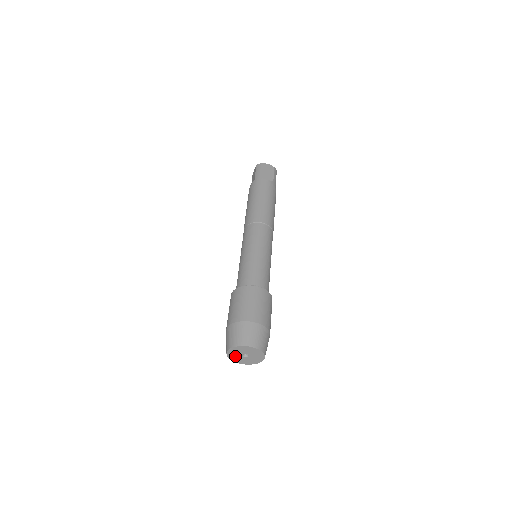
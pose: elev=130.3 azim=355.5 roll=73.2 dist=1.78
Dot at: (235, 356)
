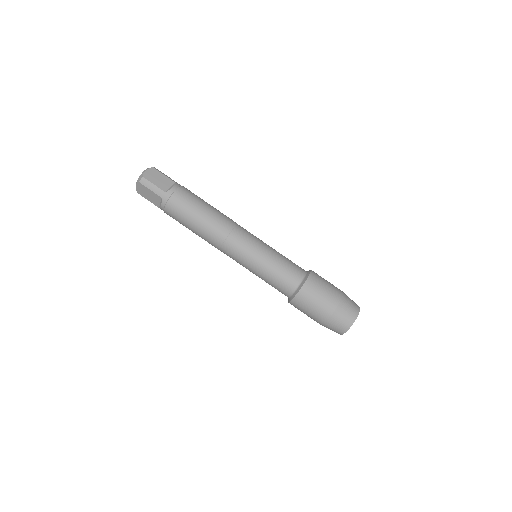
Dot at: occluded
